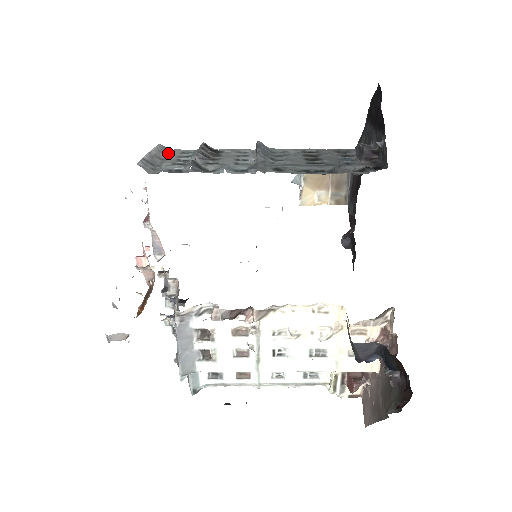
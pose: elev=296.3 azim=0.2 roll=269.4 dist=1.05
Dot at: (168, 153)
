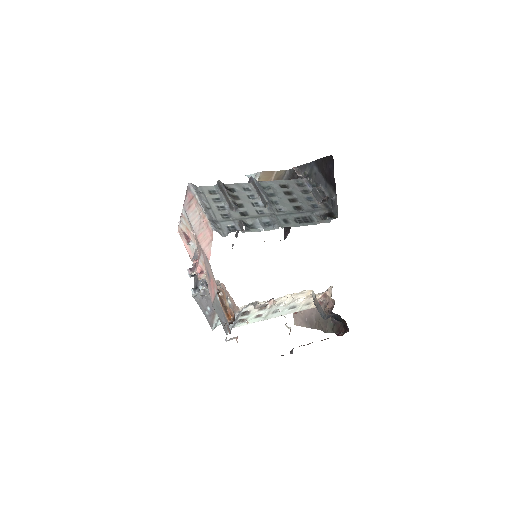
Dot at: (204, 196)
